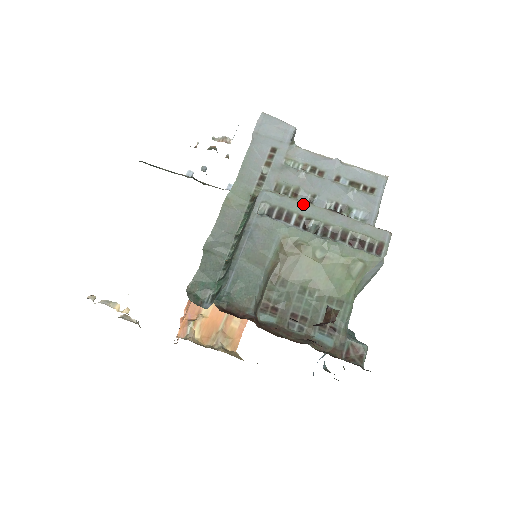
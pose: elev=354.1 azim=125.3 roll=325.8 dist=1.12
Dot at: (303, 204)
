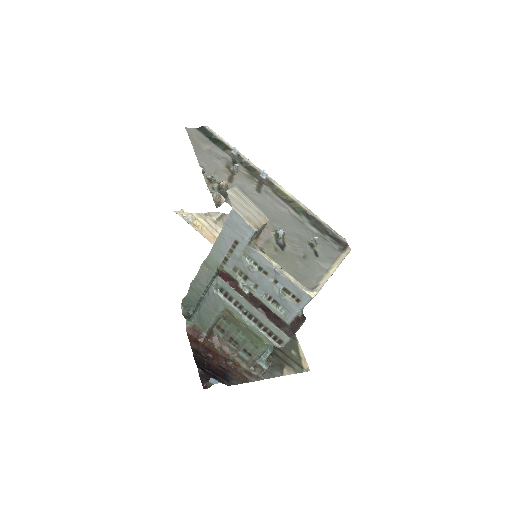
Dot at: (240, 297)
